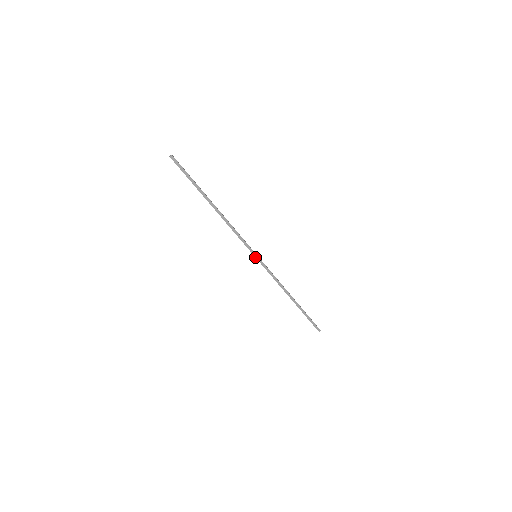
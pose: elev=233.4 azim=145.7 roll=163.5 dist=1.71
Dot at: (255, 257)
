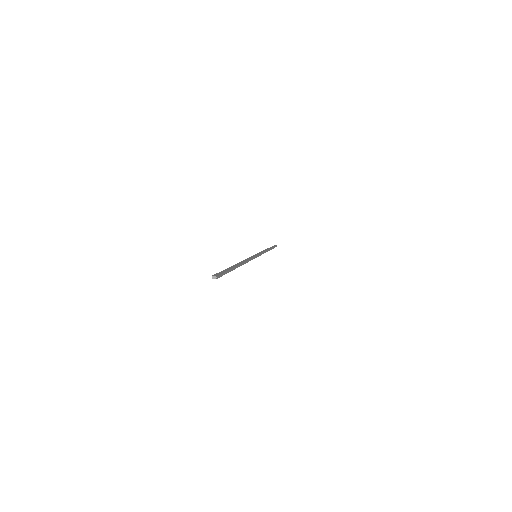
Dot at: occluded
